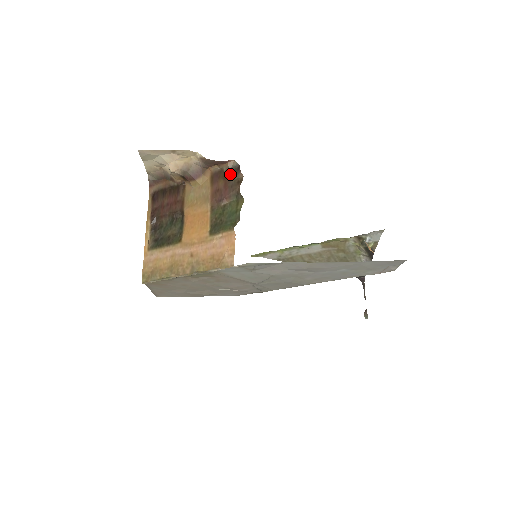
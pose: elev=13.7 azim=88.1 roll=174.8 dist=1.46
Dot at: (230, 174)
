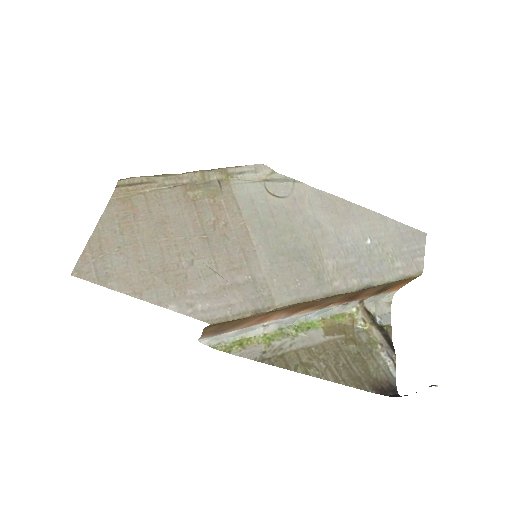
Dot at: occluded
